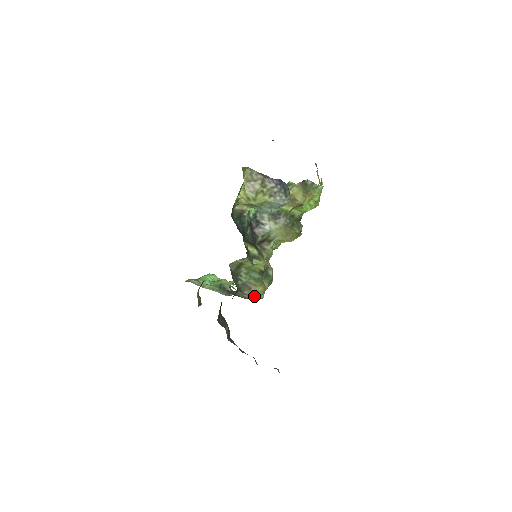
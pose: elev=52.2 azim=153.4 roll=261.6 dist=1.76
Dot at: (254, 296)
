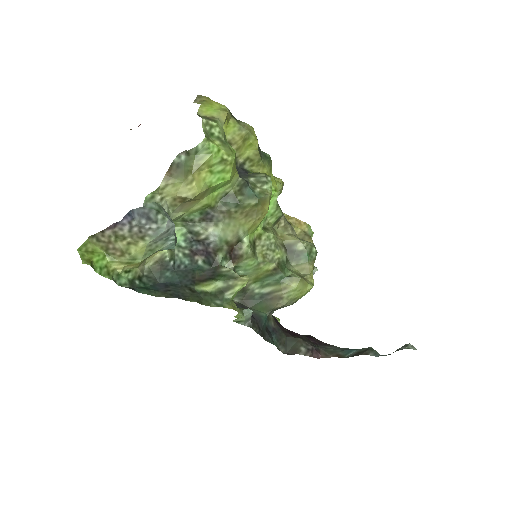
Dot at: (297, 297)
